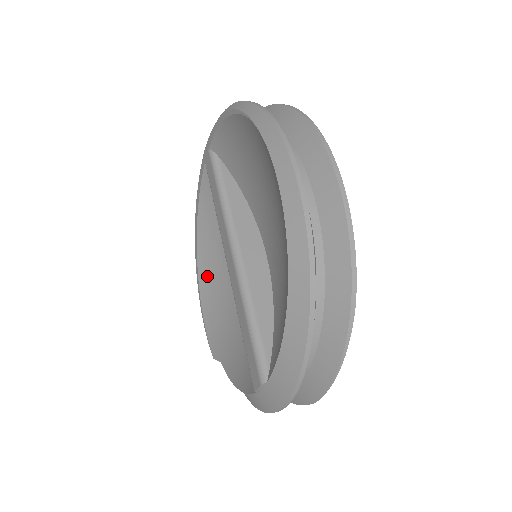
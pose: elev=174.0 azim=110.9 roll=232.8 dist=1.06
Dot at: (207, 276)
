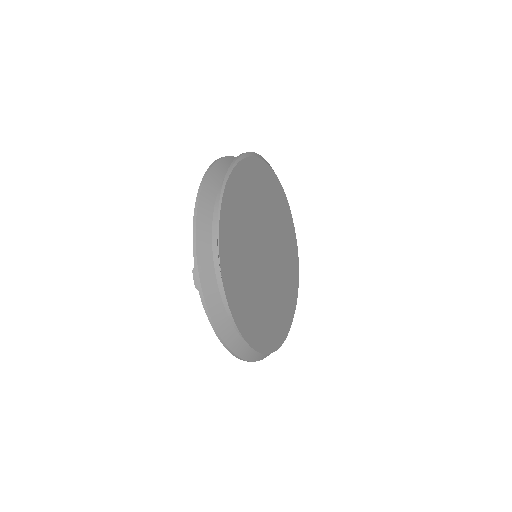
Dot at: occluded
